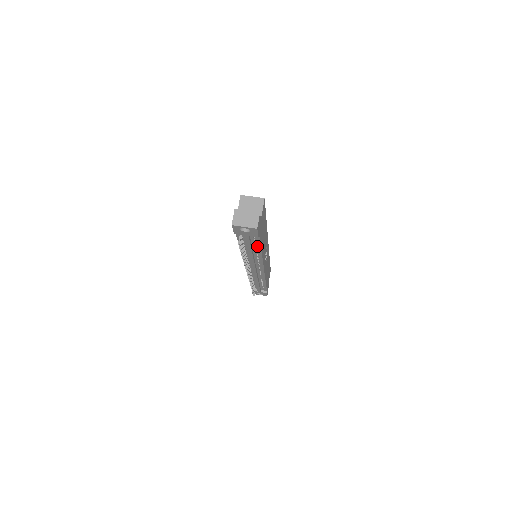
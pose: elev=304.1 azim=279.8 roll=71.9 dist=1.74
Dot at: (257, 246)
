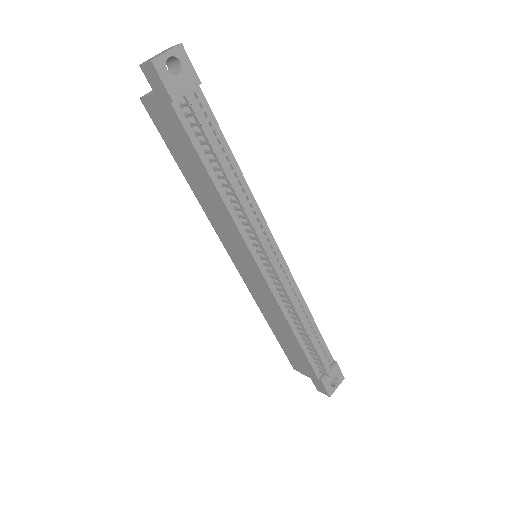
Dot at: (222, 145)
